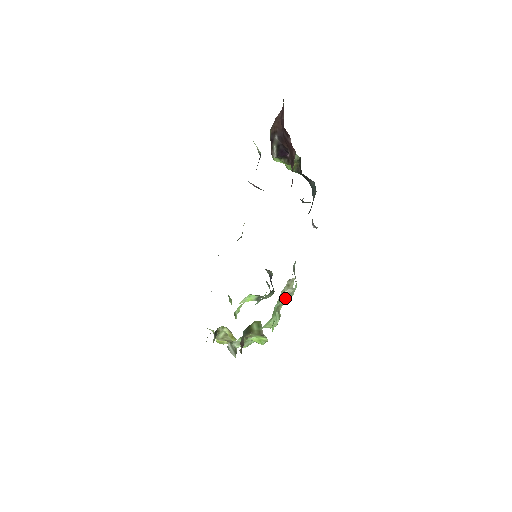
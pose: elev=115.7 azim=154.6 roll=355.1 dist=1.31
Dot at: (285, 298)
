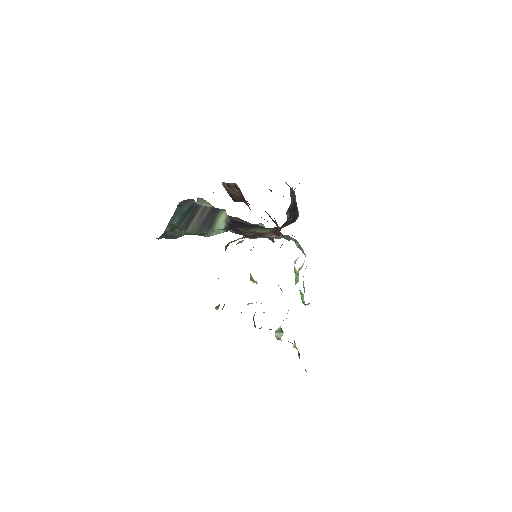
Dot at: occluded
